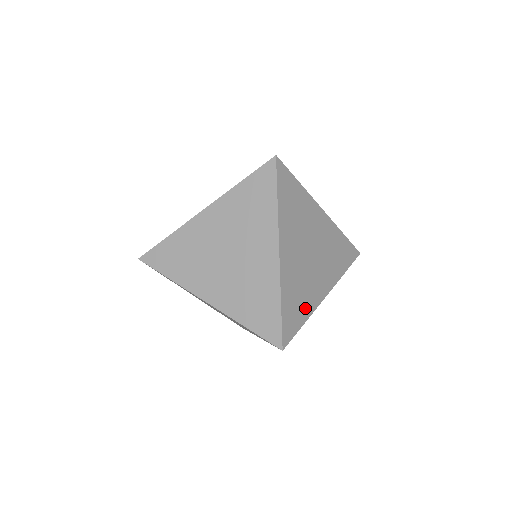
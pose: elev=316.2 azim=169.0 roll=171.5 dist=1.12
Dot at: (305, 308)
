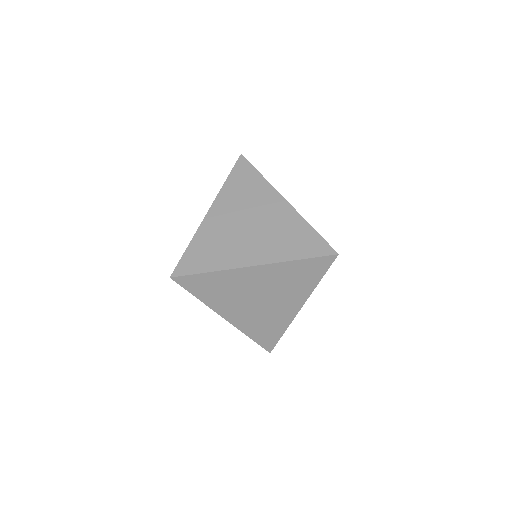
Dot at: (278, 327)
